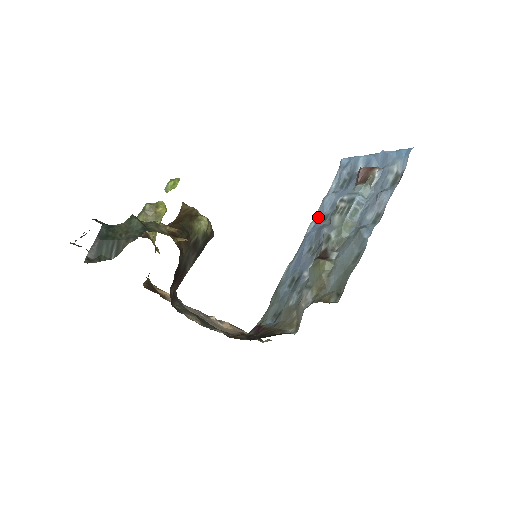
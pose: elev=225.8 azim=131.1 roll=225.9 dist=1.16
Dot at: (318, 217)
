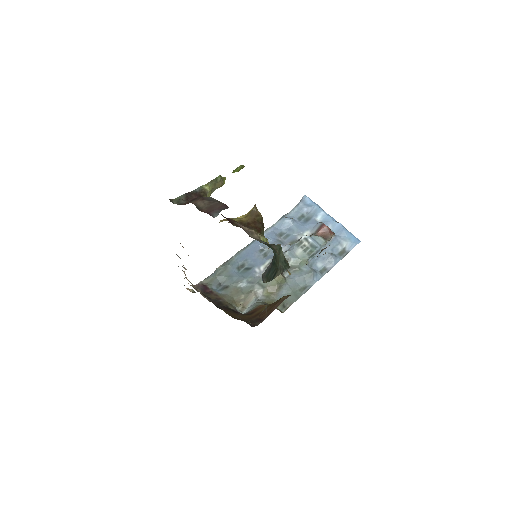
Dot at: (274, 228)
